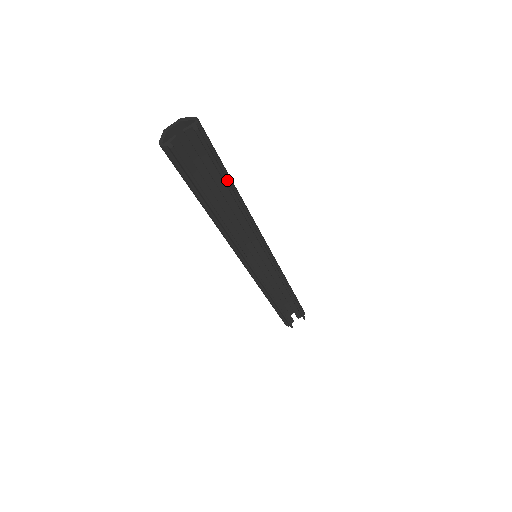
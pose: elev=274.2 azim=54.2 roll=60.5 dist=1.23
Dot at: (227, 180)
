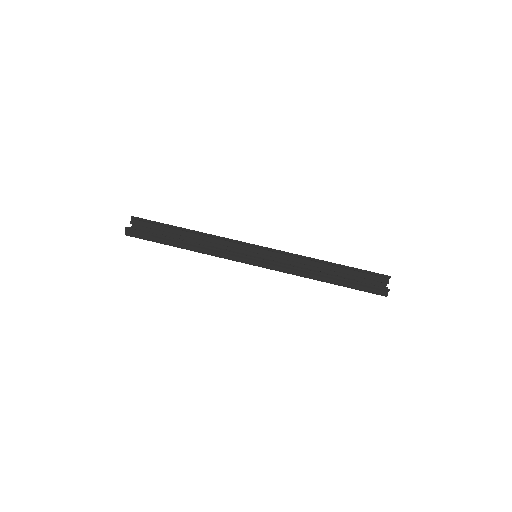
Dot at: (170, 225)
